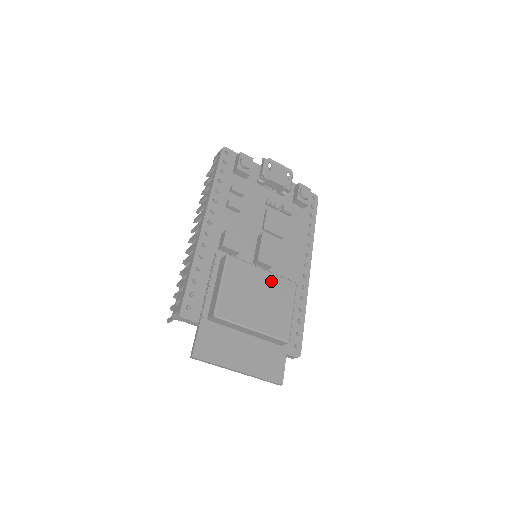
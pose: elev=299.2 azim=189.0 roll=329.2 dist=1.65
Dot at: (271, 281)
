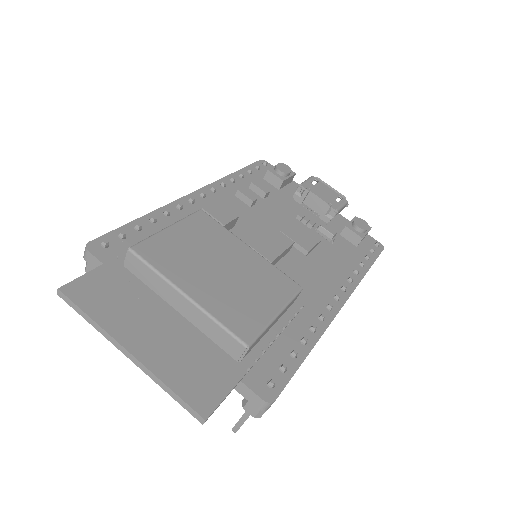
Dot at: (256, 263)
